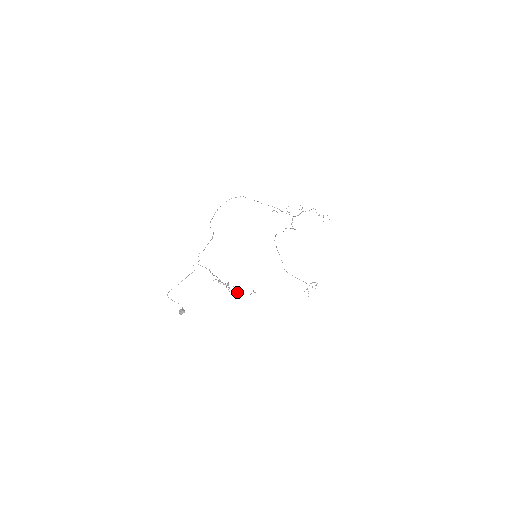
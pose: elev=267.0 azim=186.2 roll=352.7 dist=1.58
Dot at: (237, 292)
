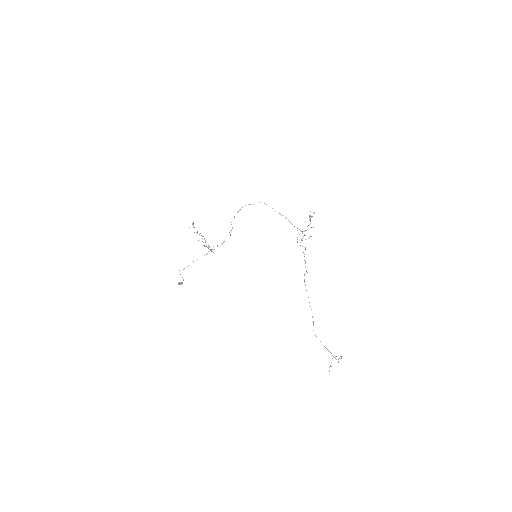
Dot at: occluded
